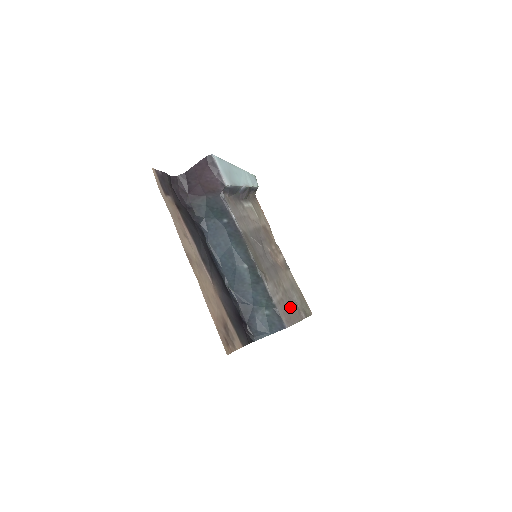
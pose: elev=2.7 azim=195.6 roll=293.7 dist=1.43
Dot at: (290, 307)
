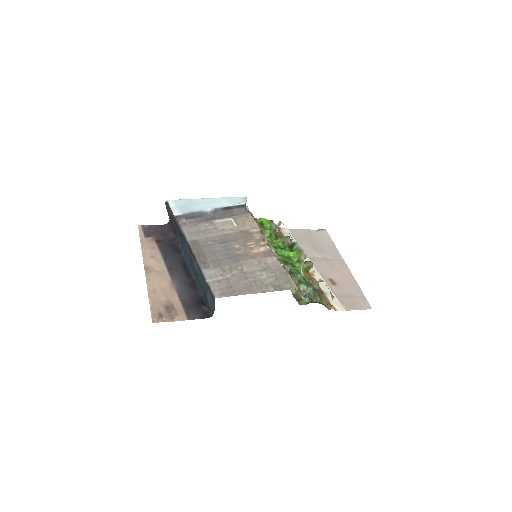
Dot at: (241, 284)
